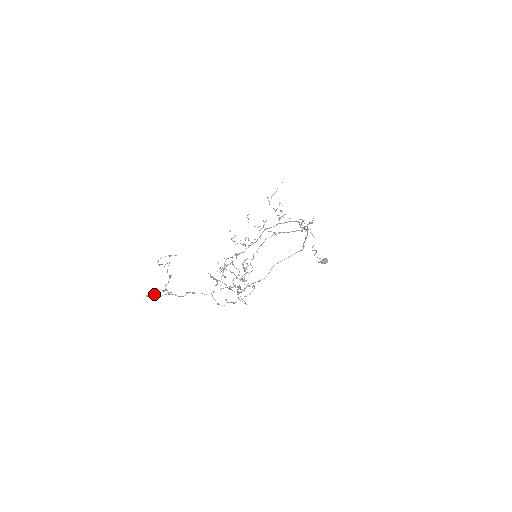
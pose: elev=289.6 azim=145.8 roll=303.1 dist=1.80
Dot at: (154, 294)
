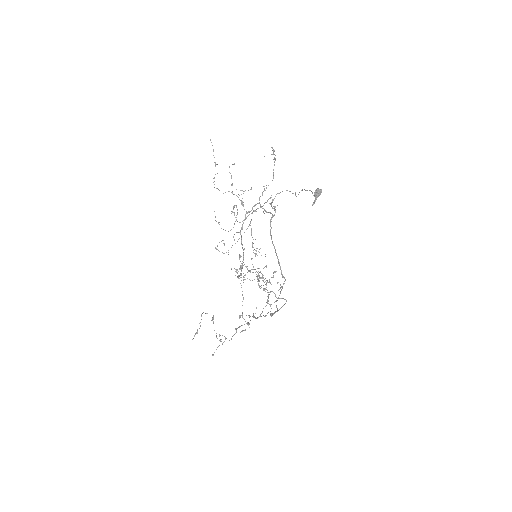
Dot at: (216, 349)
